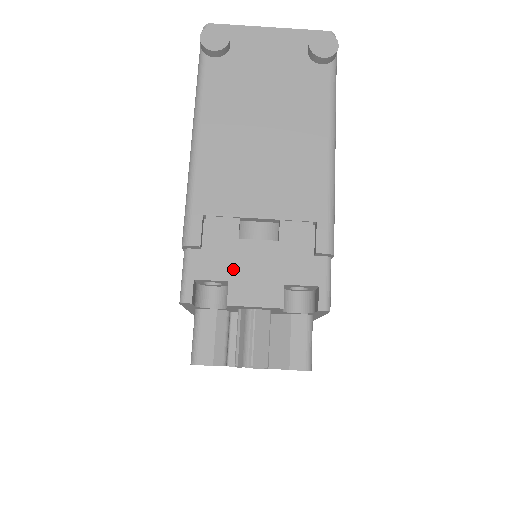
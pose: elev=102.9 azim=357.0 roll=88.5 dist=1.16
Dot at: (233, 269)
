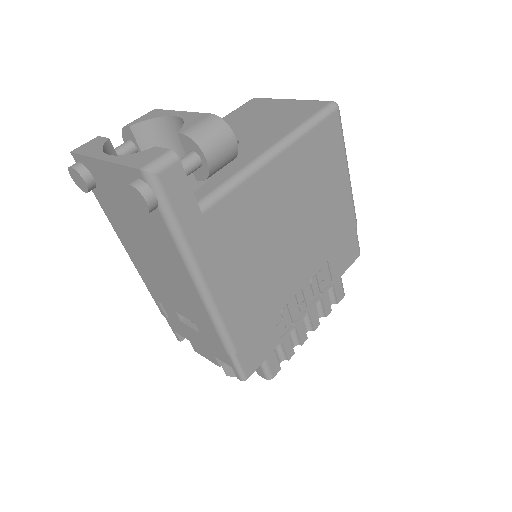
Dot at: (188, 336)
